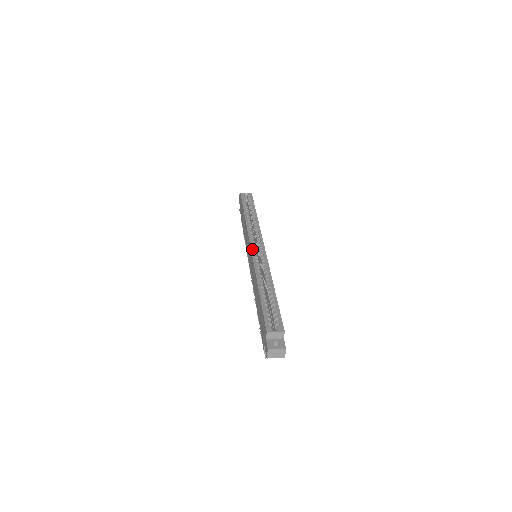
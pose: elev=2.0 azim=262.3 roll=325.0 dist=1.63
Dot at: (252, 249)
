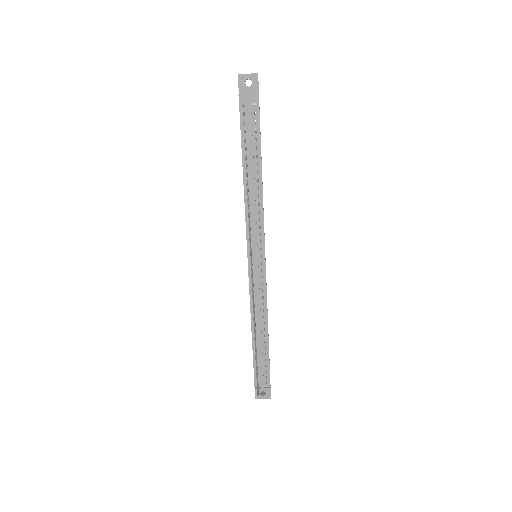
Dot at: occluded
